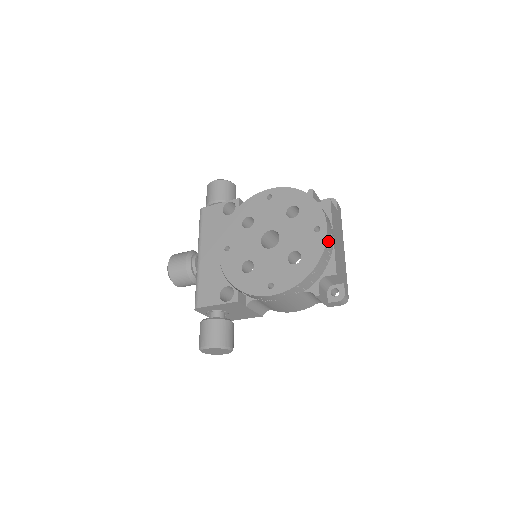
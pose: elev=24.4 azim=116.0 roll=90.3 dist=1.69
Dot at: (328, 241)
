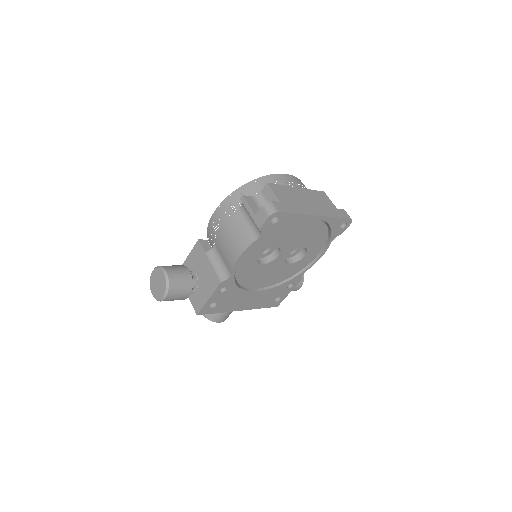
Dot at: (281, 177)
